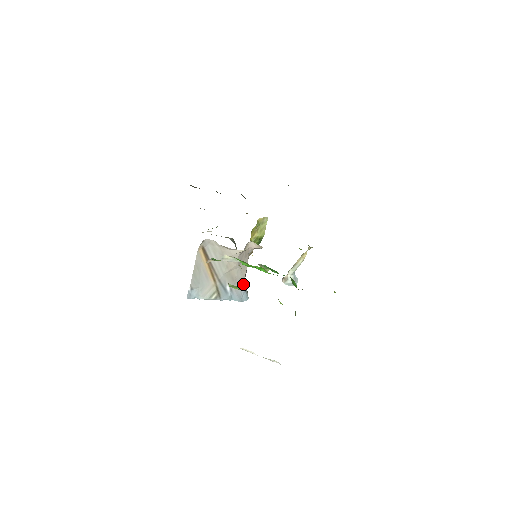
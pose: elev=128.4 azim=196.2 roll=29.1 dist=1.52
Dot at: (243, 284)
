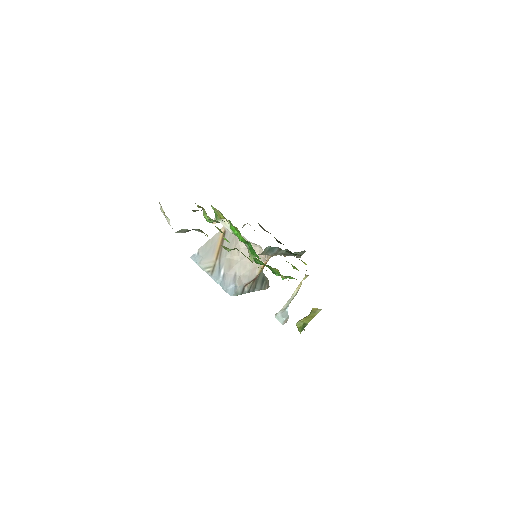
Dot at: (236, 279)
